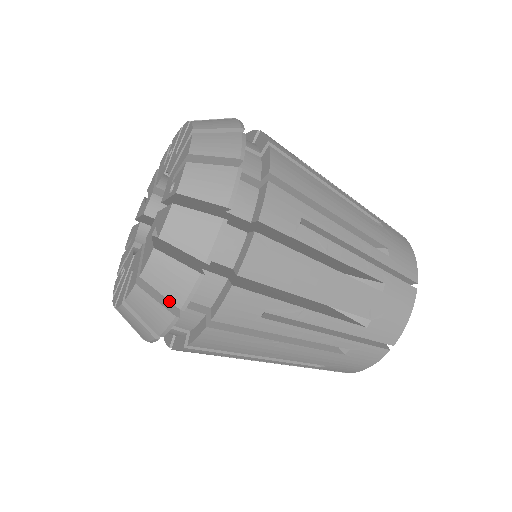
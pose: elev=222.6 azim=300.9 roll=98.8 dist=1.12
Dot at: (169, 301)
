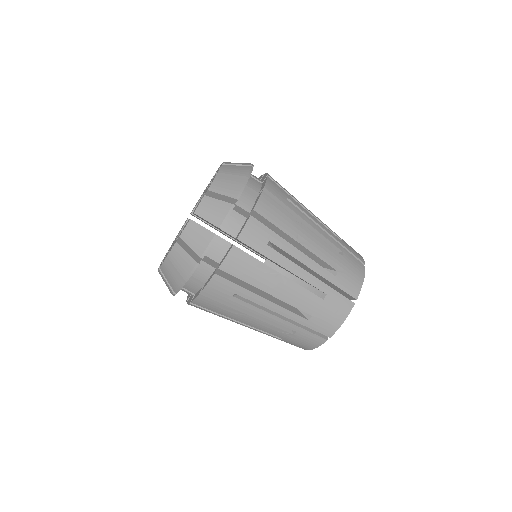
Dot at: occluded
